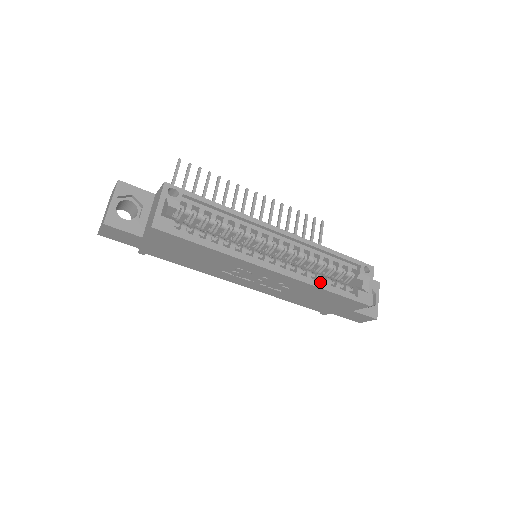
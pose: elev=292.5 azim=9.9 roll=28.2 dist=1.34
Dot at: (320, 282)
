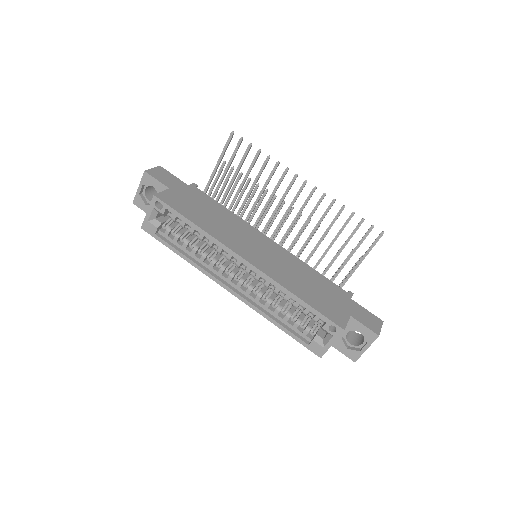
Dot at: (277, 315)
